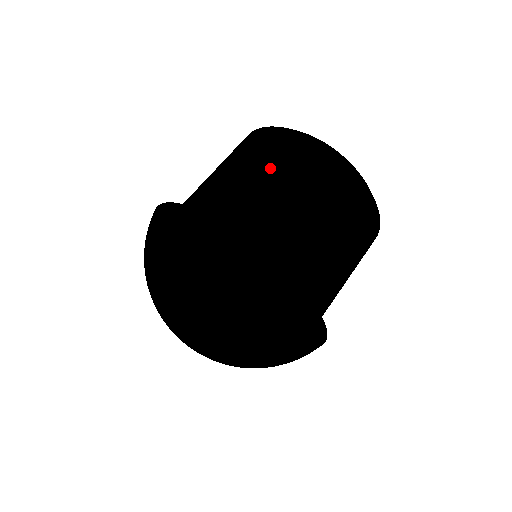
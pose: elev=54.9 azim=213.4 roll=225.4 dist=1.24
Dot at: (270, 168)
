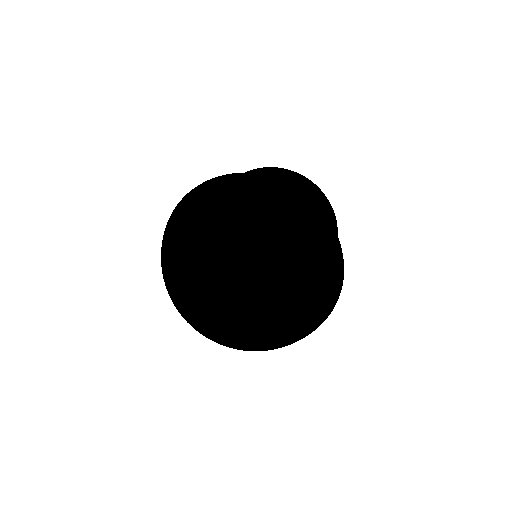
Dot at: occluded
